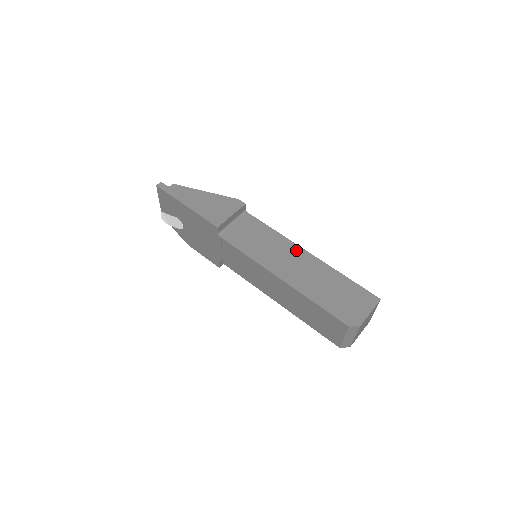
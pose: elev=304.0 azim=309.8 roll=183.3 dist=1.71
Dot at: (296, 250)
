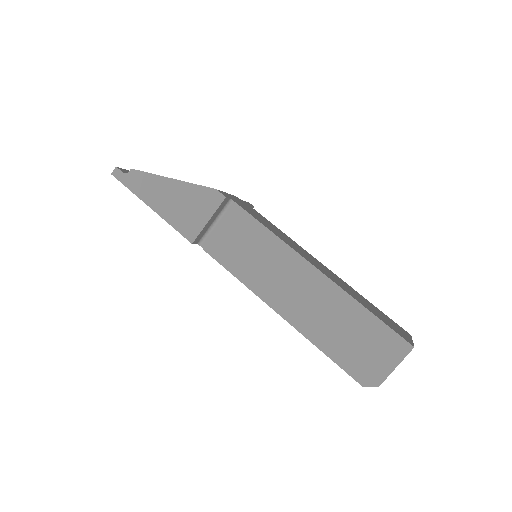
Dot at: (300, 266)
